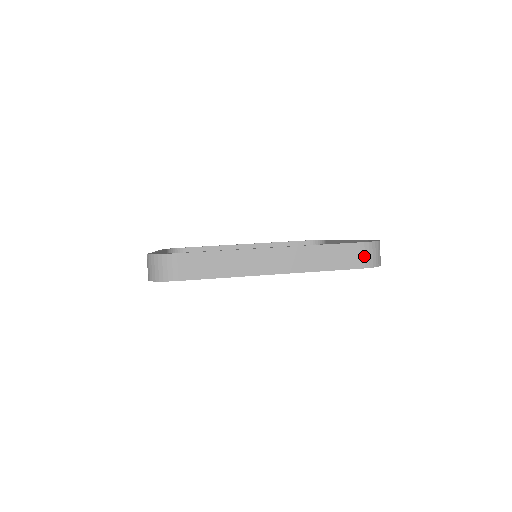
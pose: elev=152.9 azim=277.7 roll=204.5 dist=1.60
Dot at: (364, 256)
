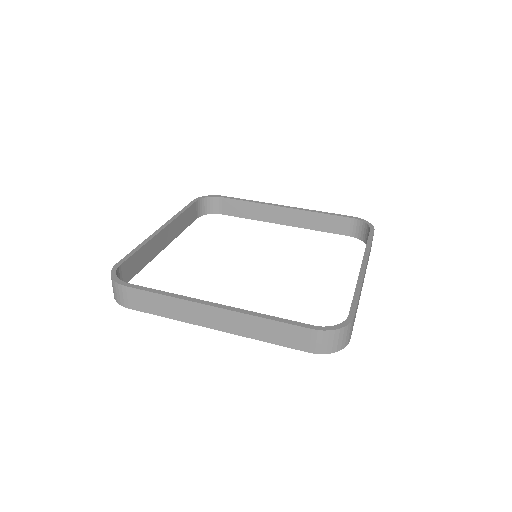
Dot at: (315, 343)
